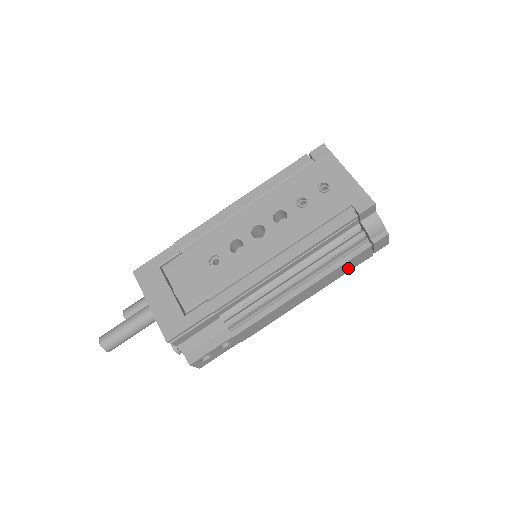
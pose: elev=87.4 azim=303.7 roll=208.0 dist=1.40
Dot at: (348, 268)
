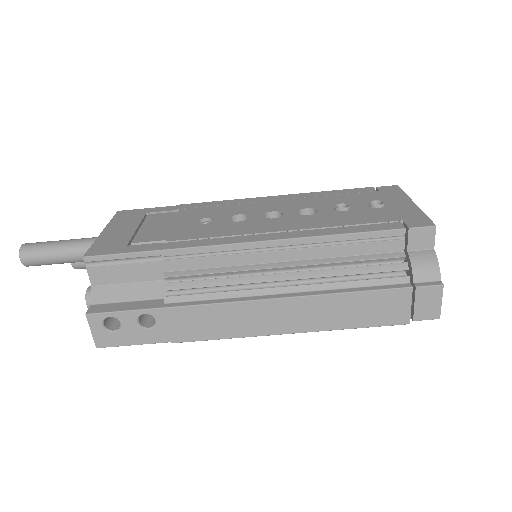
Dot at: (366, 316)
